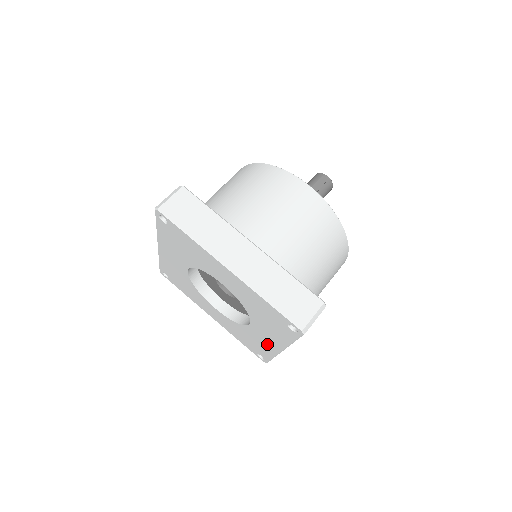
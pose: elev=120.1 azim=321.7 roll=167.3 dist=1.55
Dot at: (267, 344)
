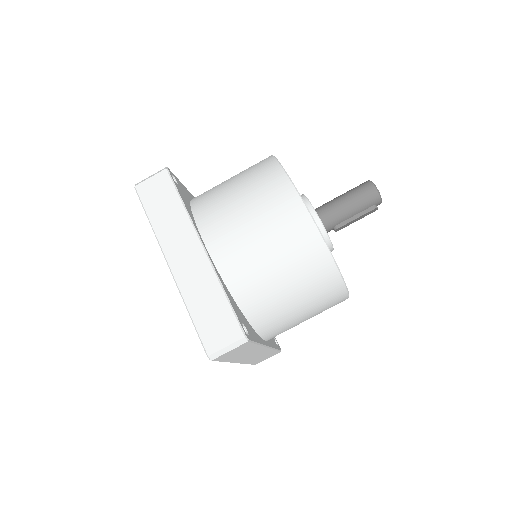
Dot at: occluded
